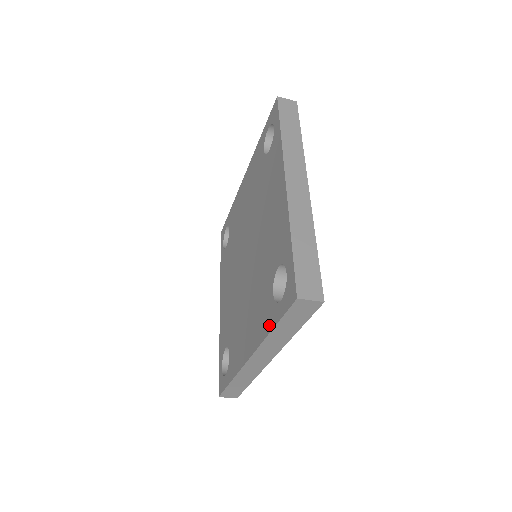
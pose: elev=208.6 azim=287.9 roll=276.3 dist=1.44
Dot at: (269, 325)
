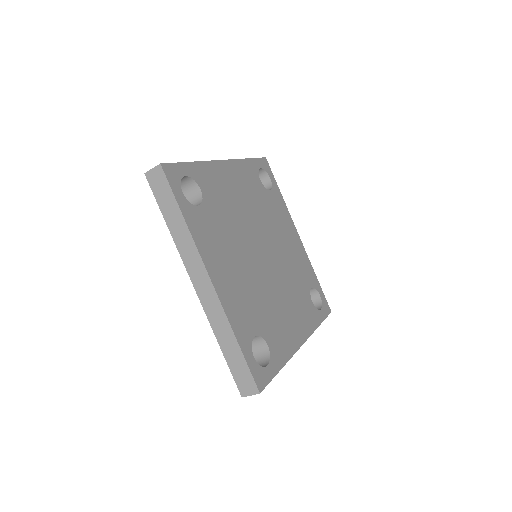
Dot at: occluded
